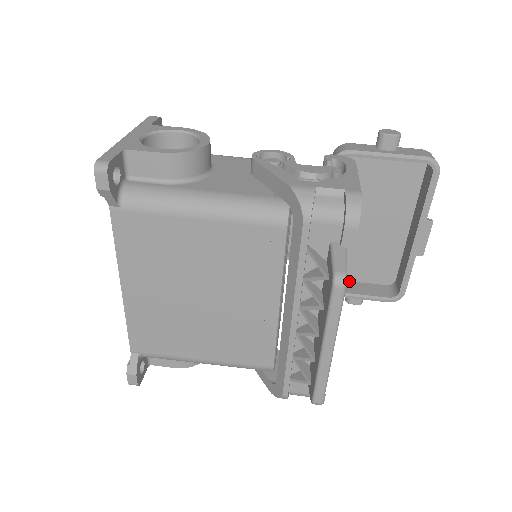
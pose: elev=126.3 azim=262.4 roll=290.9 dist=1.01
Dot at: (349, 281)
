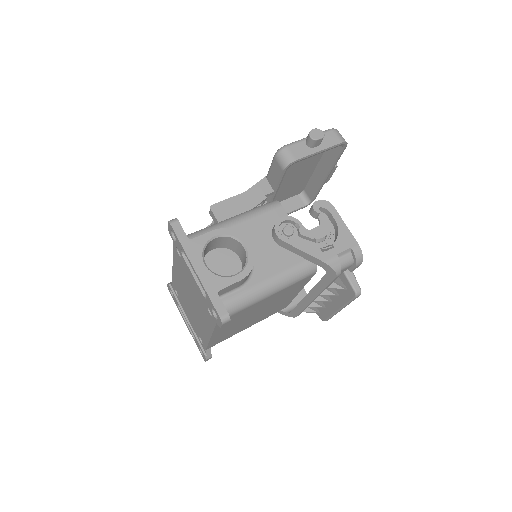
Dot at: occluded
